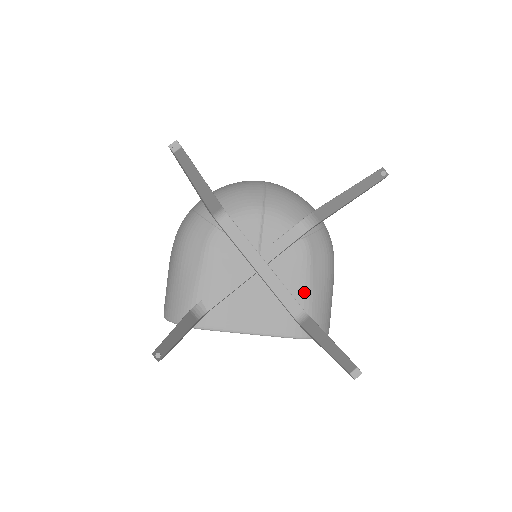
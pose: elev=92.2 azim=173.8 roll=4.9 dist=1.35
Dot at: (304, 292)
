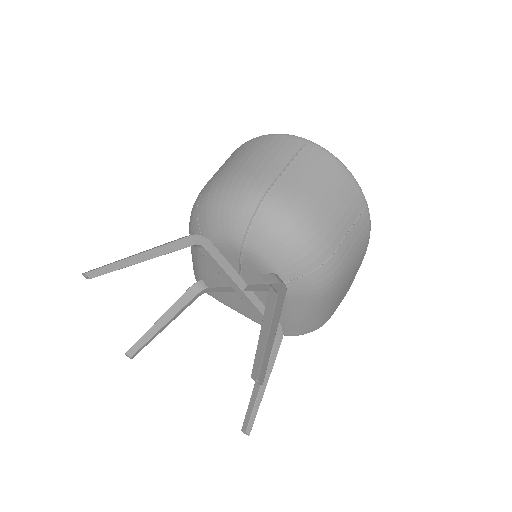
Dot at: (281, 315)
